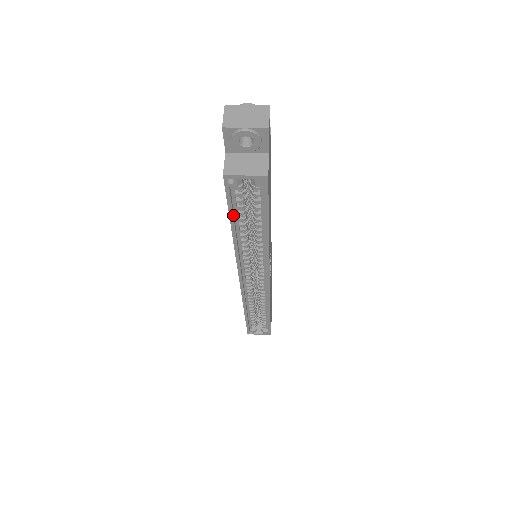
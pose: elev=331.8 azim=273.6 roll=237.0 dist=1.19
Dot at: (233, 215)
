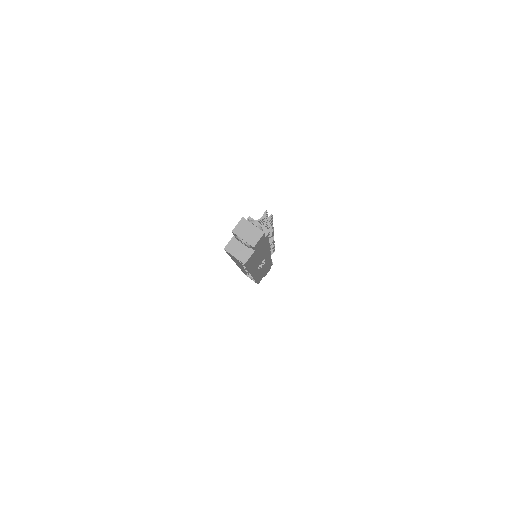
Dot at: (231, 255)
